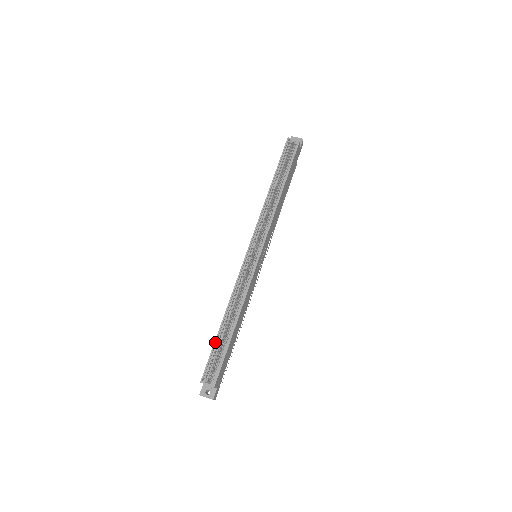
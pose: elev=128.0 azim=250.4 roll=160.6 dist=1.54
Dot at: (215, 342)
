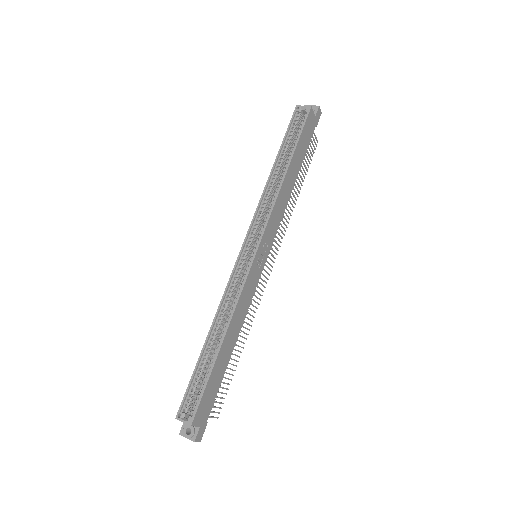
Dot at: (196, 366)
